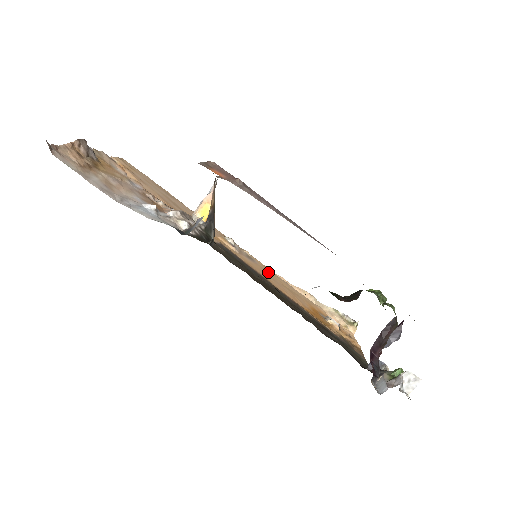
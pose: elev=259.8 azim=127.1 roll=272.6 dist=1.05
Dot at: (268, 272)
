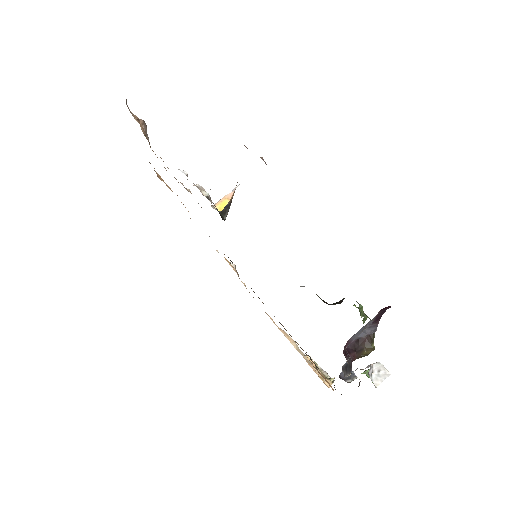
Dot at: occluded
